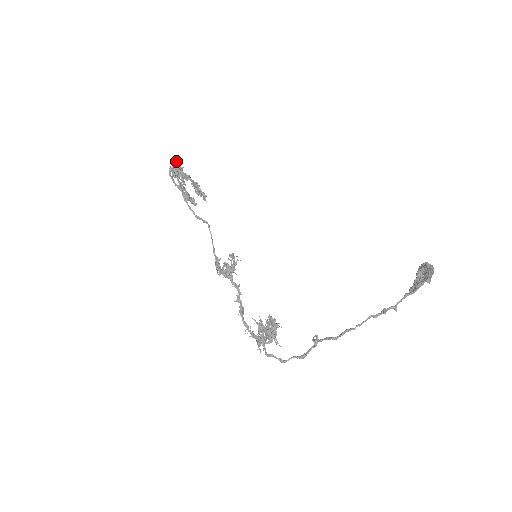
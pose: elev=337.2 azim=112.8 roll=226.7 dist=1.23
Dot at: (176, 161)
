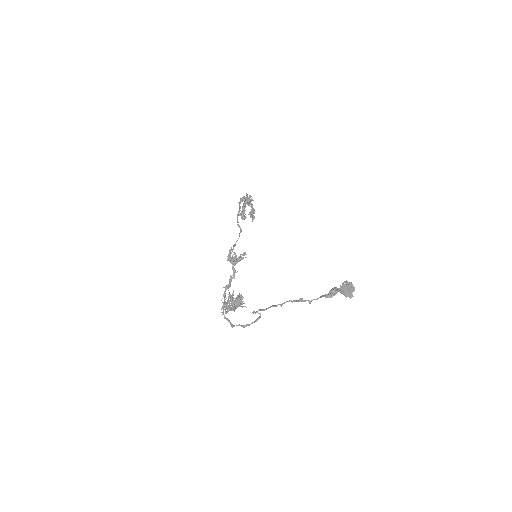
Dot at: occluded
